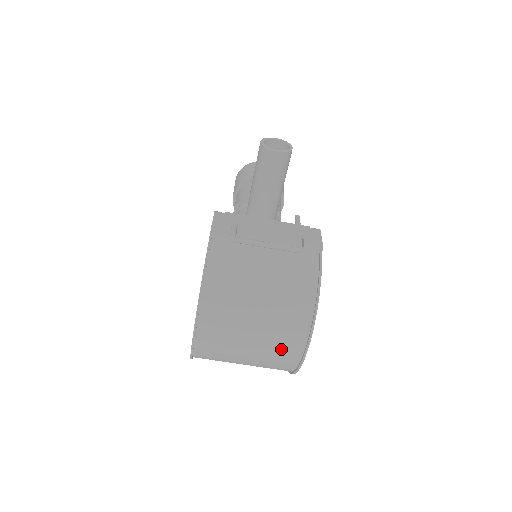
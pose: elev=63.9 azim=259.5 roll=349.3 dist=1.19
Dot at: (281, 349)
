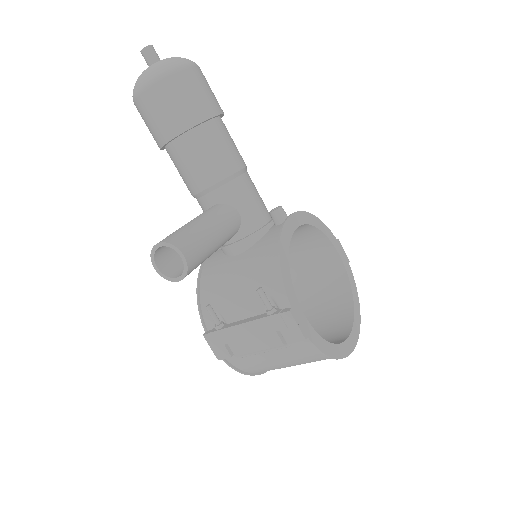
Dot at: occluded
